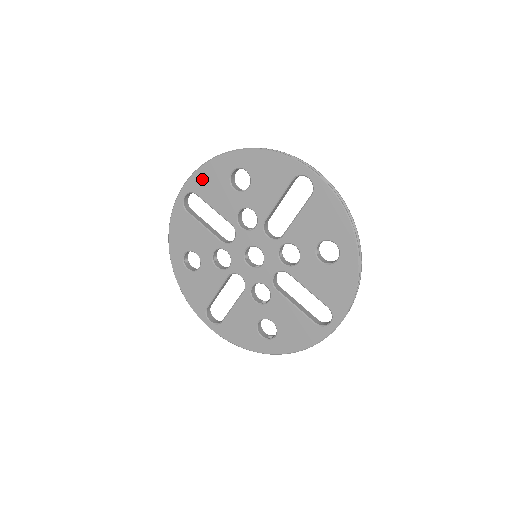
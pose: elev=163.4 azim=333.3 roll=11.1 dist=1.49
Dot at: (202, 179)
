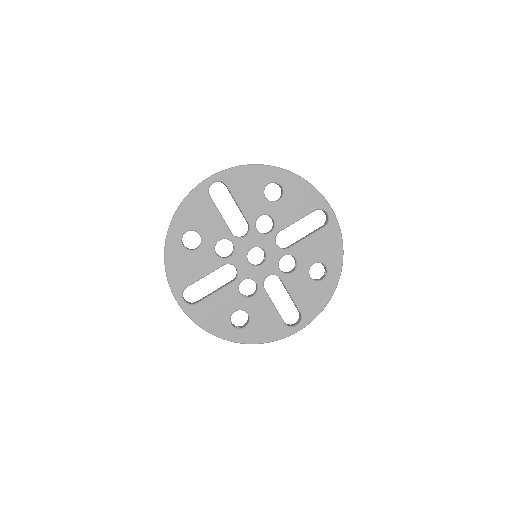
Dot at: (239, 176)
